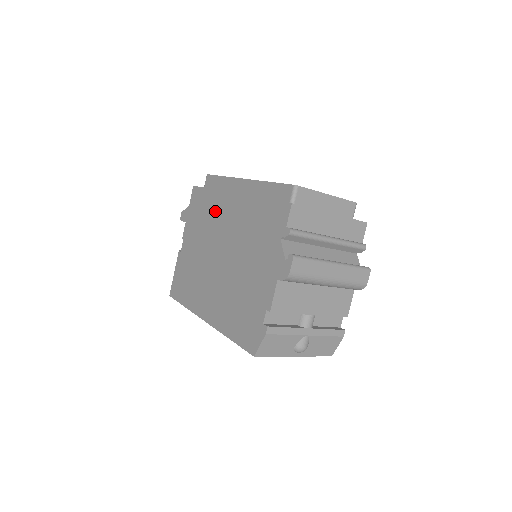
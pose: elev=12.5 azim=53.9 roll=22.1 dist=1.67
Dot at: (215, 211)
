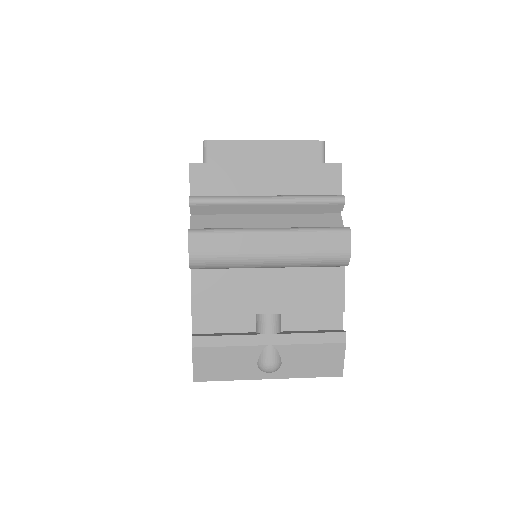
Dot at: occluded
